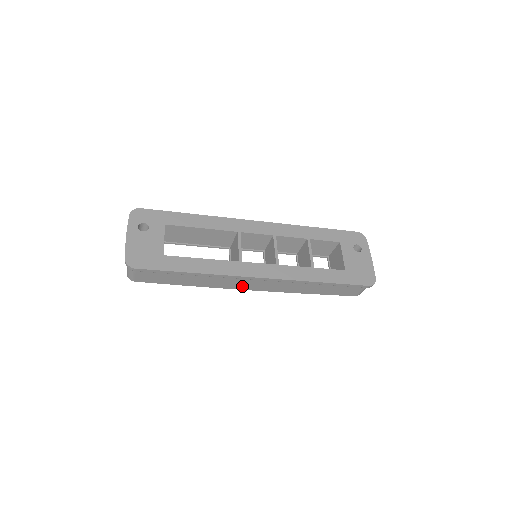
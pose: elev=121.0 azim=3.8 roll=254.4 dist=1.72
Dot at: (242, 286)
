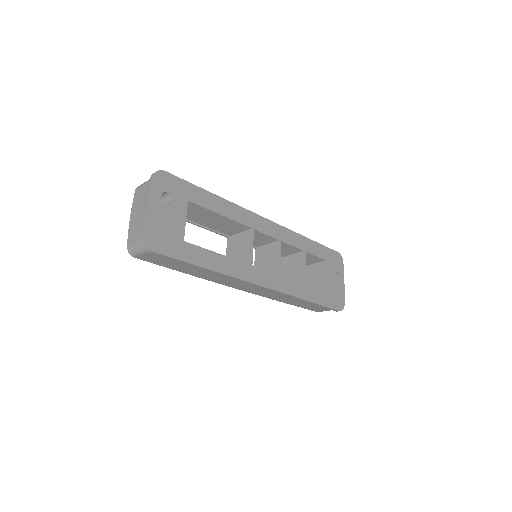
Dot at: (237, 286)
